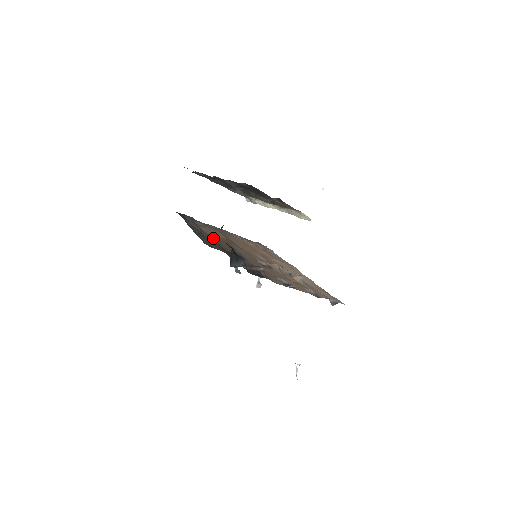
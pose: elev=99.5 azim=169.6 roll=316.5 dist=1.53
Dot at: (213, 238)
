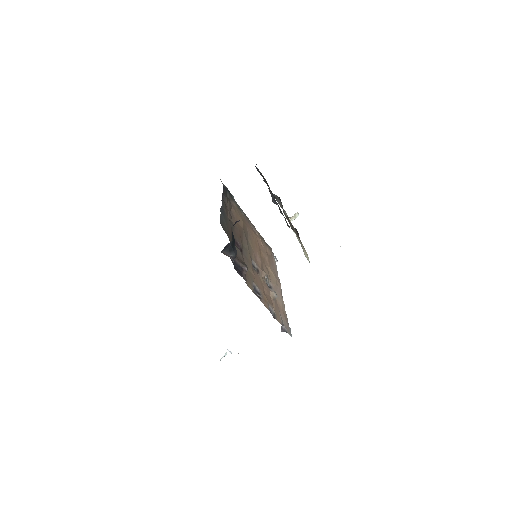
Dot at: (233, 222)
